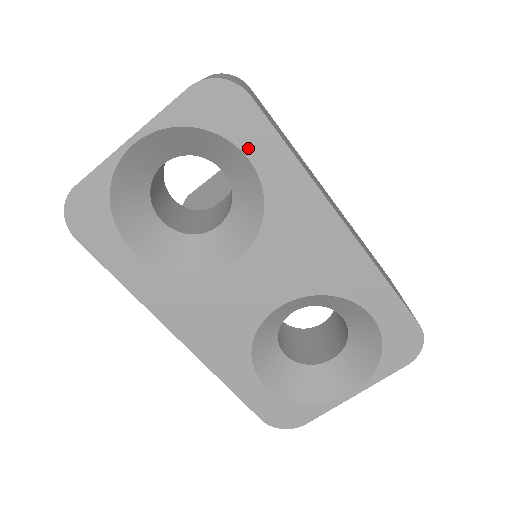
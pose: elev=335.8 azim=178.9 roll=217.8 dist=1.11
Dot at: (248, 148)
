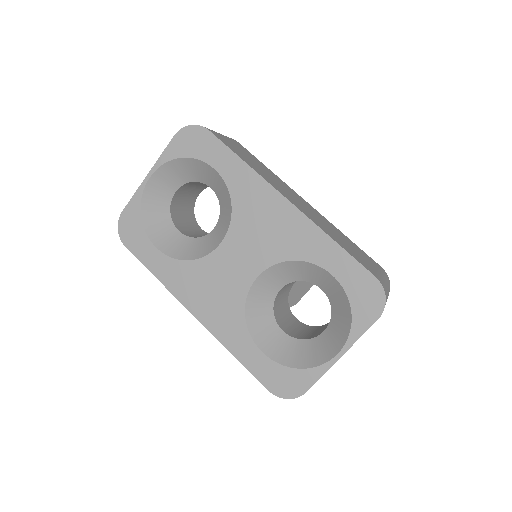
Dot at: (213, 162)
